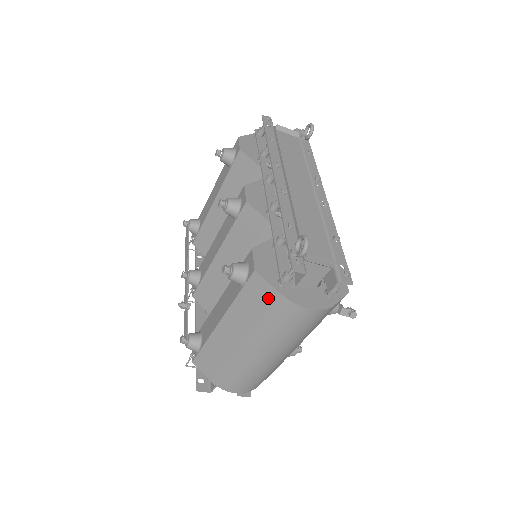
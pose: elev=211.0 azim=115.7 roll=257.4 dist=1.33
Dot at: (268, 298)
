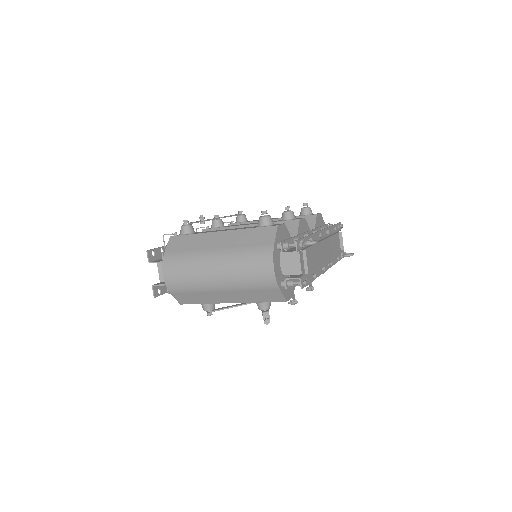
Dot at: (265, 242)
